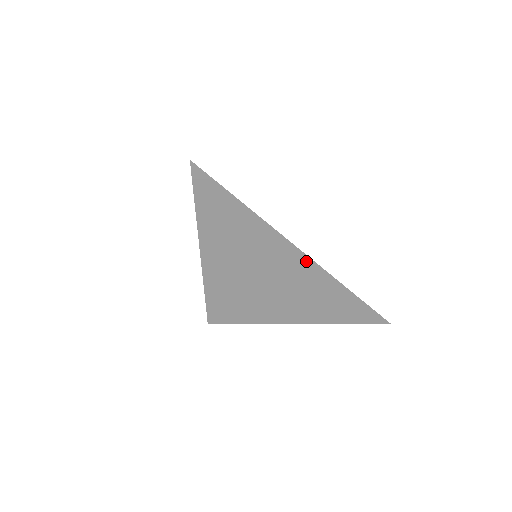
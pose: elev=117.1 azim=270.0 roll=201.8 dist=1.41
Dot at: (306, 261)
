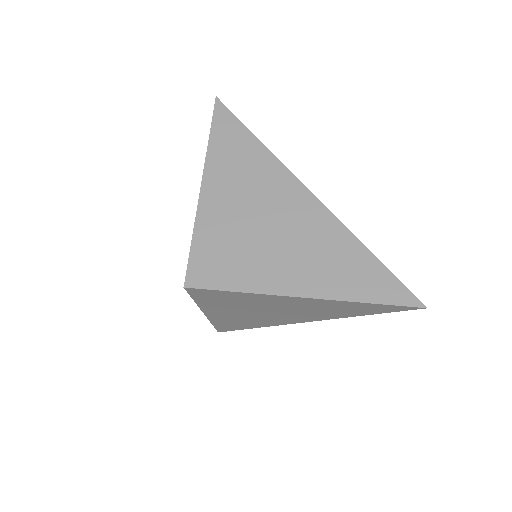
Dot at: (310, 199)
